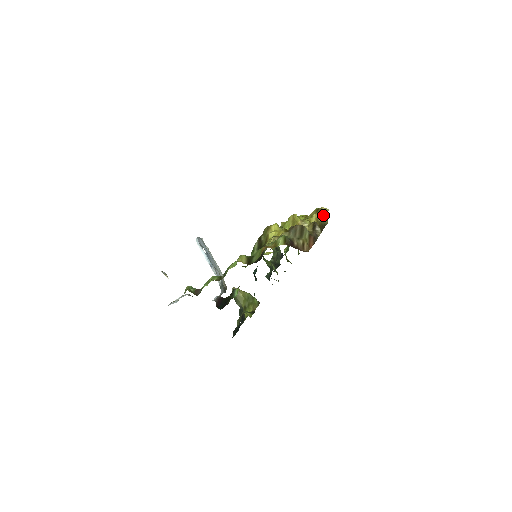
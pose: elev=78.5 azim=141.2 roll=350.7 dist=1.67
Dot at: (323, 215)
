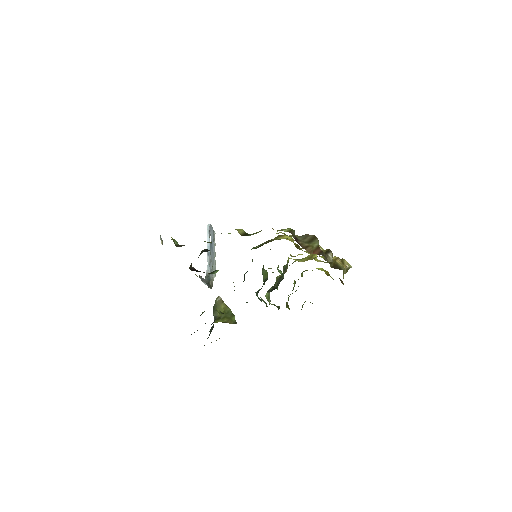
Dot at: (343, 263)
